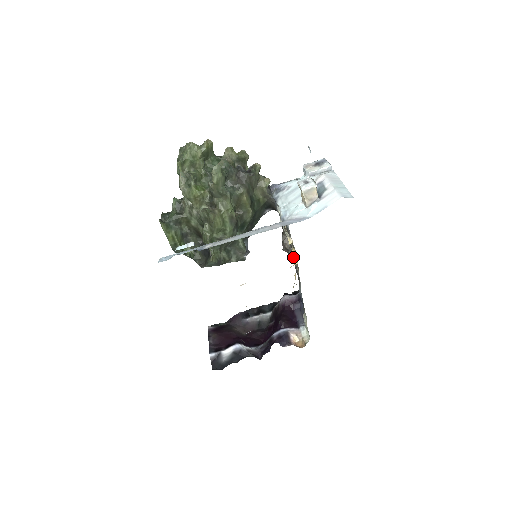
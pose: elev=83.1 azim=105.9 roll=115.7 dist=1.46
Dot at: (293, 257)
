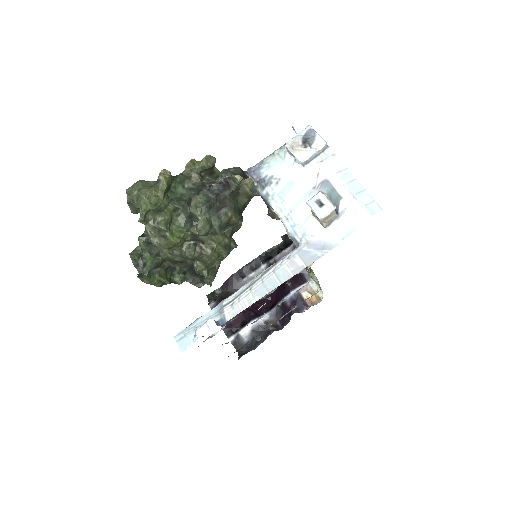
Dot at: occluded
